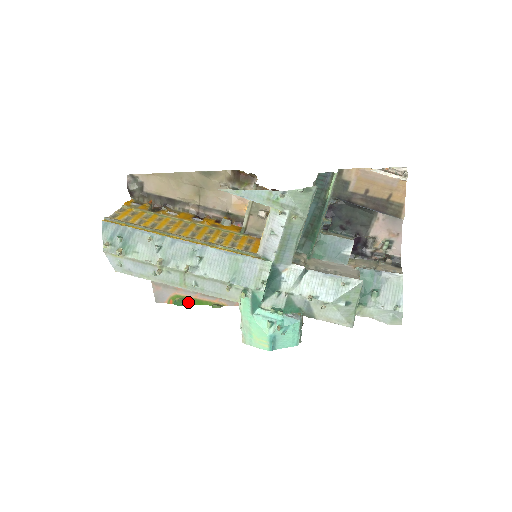
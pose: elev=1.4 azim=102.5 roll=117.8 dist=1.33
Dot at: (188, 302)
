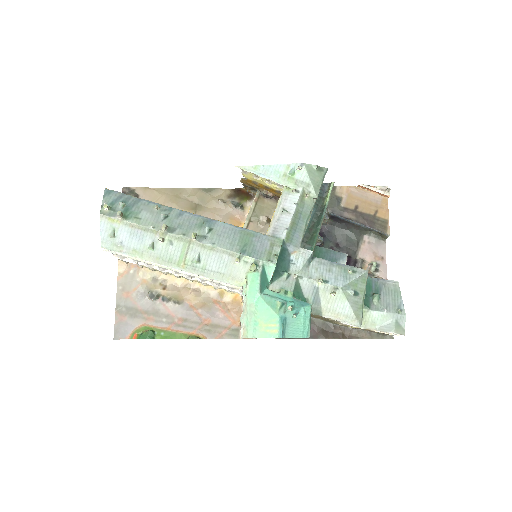
Dot at: (157, 336)
